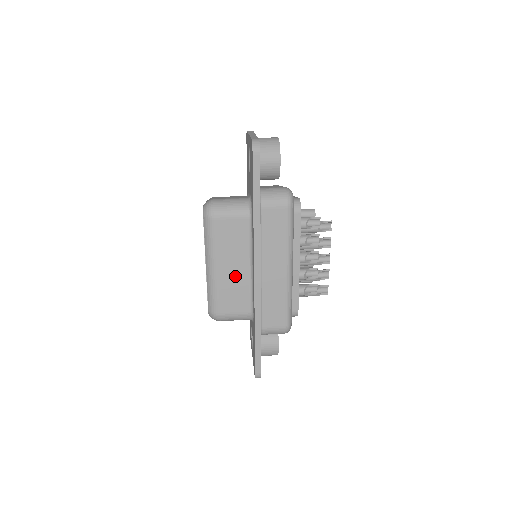
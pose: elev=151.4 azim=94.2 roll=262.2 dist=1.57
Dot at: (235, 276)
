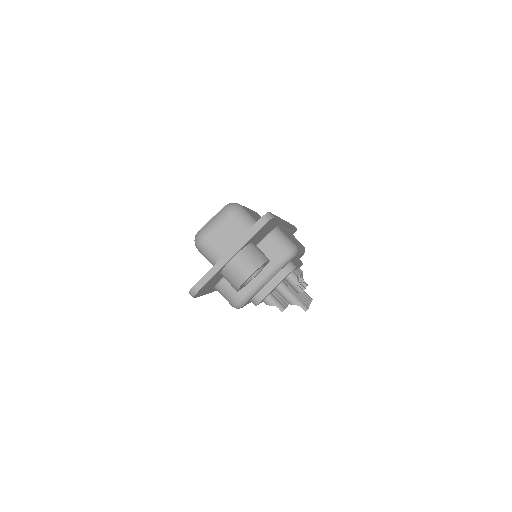
Dot at: occluded
